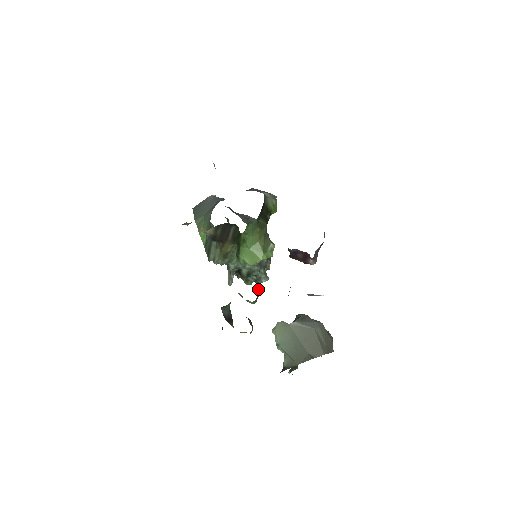
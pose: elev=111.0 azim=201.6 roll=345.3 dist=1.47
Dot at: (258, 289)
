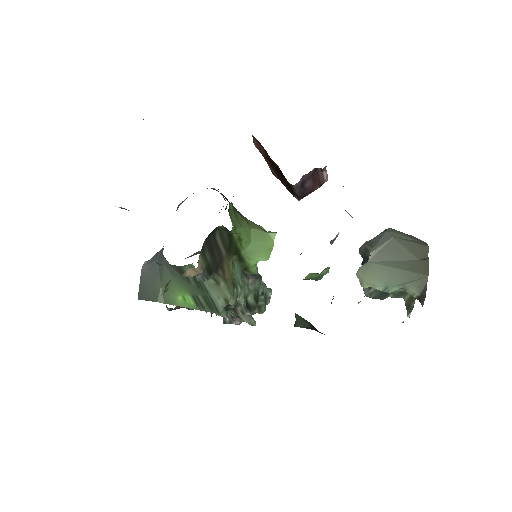
Dot at: occluded
